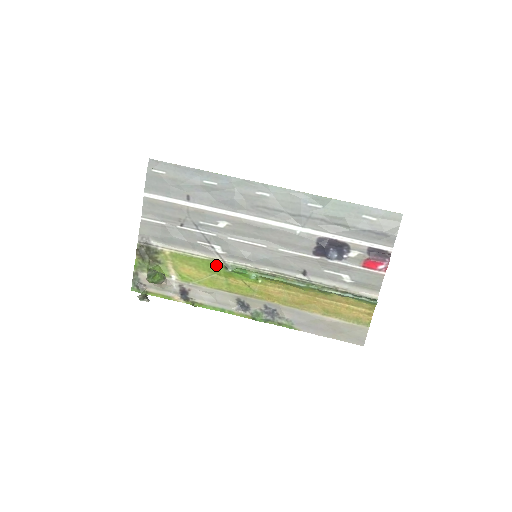
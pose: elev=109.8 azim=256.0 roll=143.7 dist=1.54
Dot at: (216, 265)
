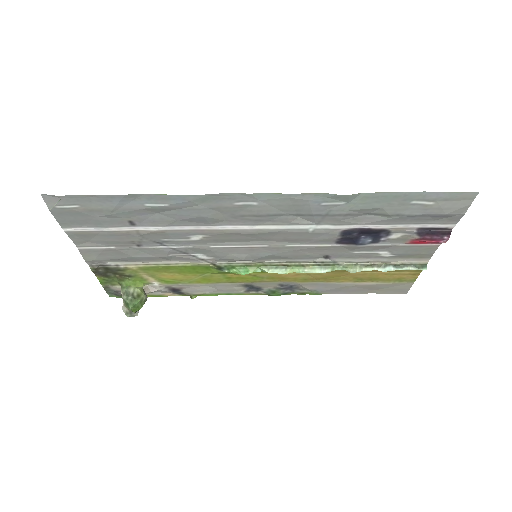
Dot at: (205, 267)
